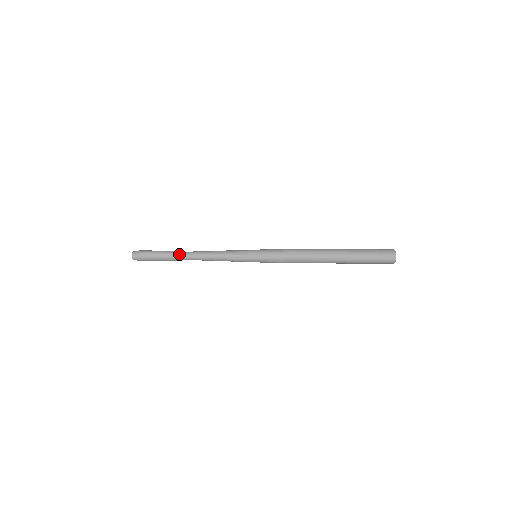
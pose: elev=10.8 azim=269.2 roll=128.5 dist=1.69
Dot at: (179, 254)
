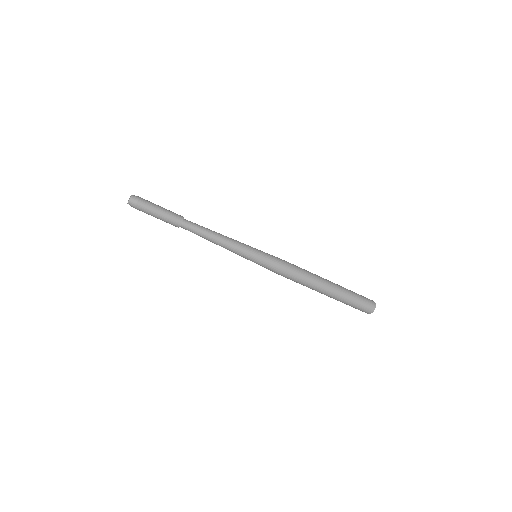
Dot at: (182, 221)
